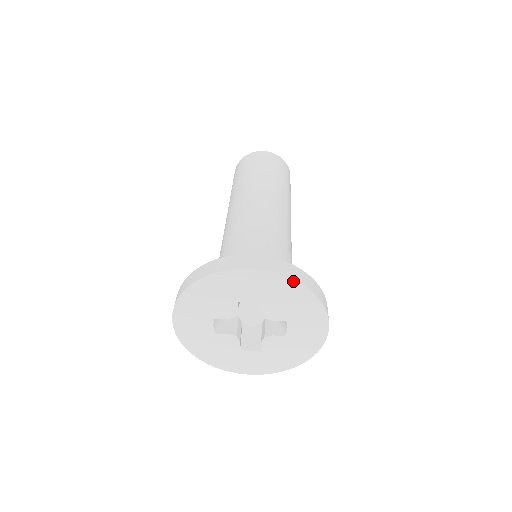
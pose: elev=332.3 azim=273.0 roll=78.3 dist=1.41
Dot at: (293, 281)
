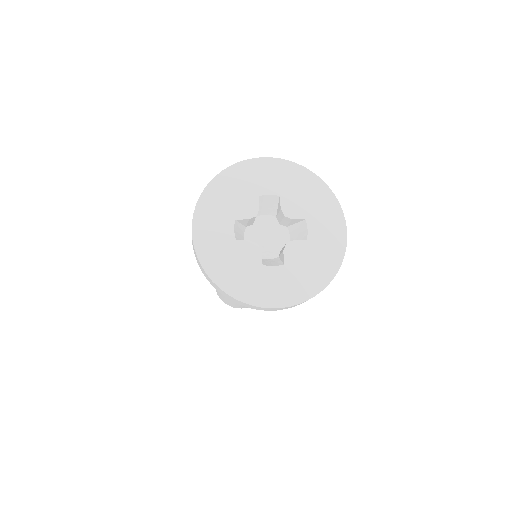
Dot at: (306, 170)
